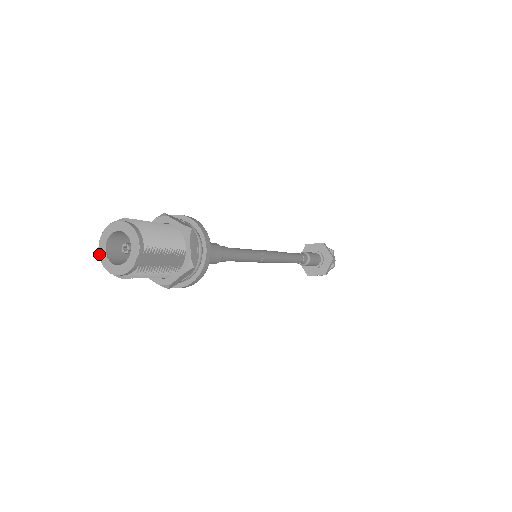
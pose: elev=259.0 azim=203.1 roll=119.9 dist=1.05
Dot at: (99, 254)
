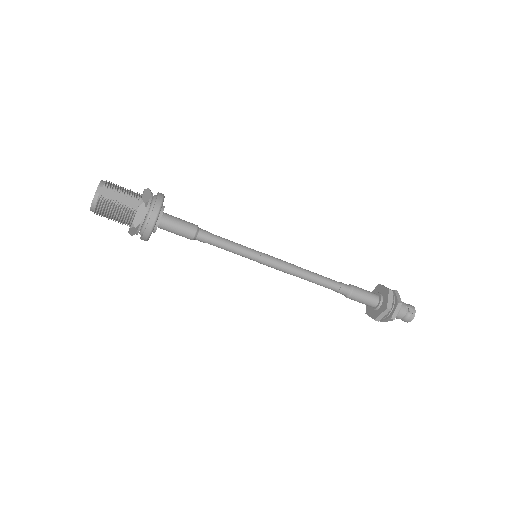
Dot at: occluded
